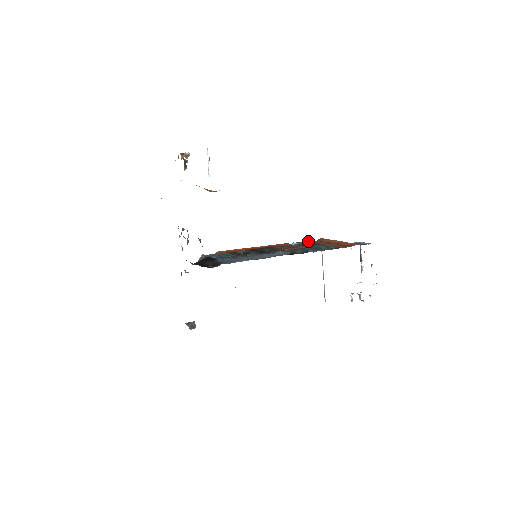
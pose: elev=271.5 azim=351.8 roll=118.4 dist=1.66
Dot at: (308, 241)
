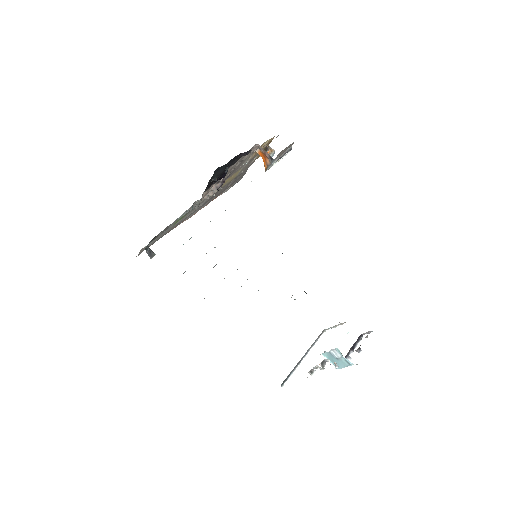
Dot at: occluded
